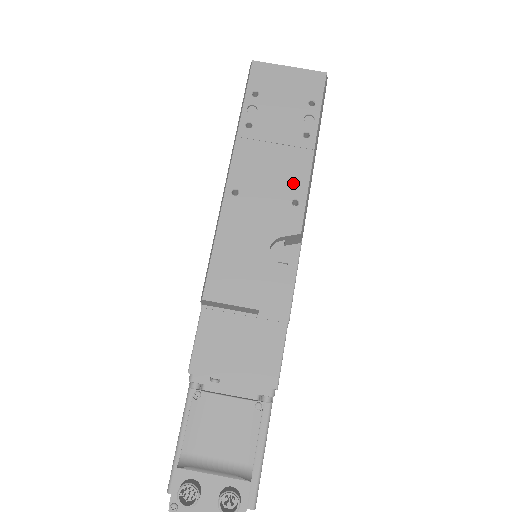
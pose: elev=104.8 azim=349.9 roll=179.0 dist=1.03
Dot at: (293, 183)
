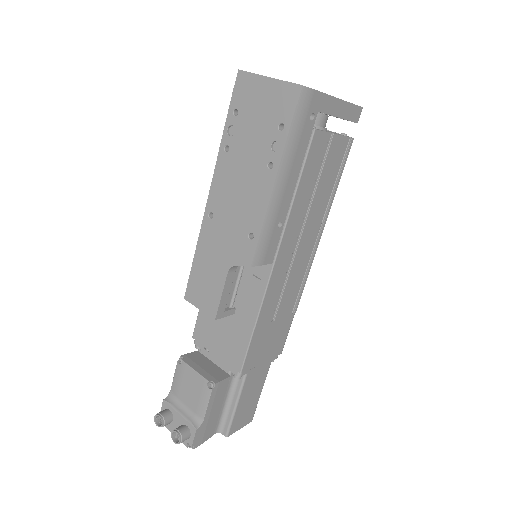
Dot at: (252, 216)
